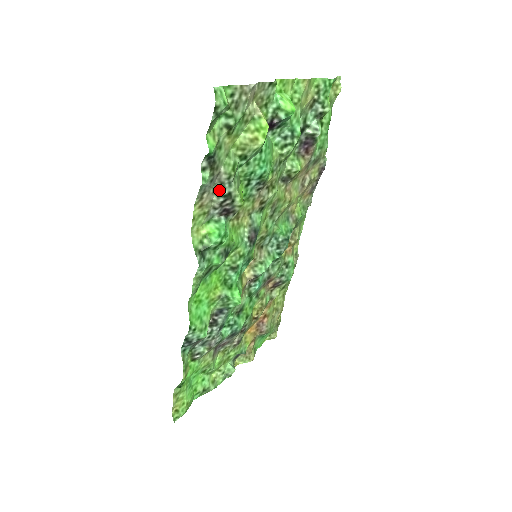
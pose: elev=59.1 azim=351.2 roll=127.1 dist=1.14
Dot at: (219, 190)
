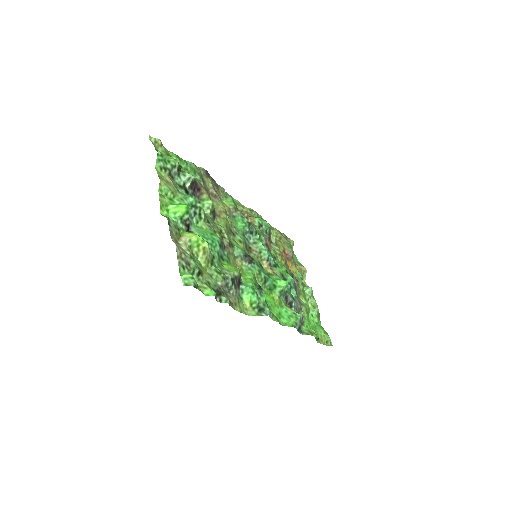
Dot at: (229, 288)
